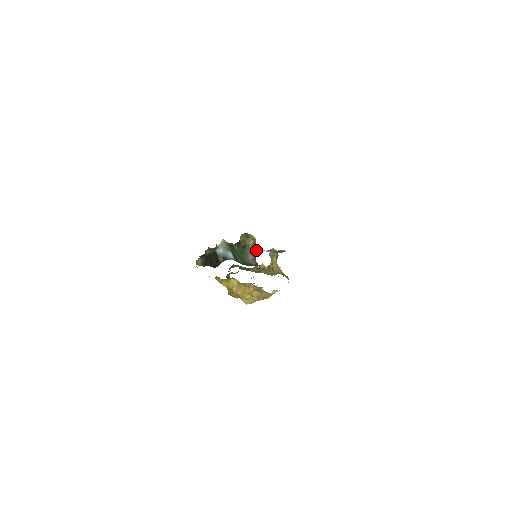
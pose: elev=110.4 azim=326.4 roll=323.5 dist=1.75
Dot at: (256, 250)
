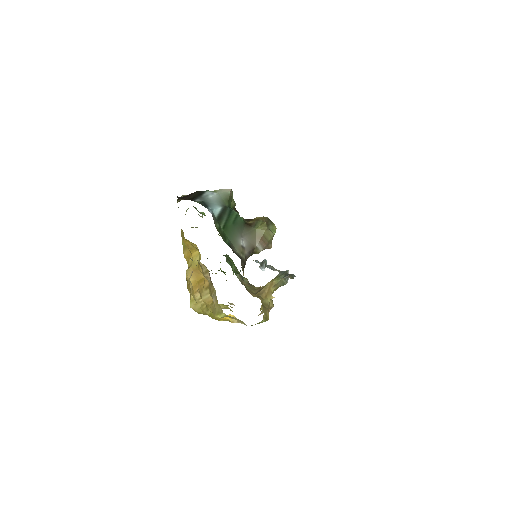
Dot at: (262, 248)
